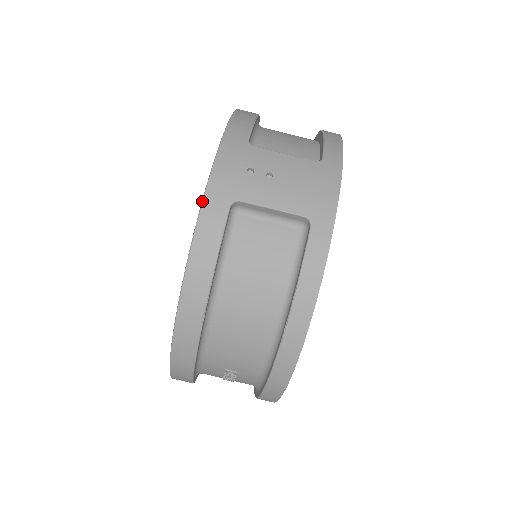
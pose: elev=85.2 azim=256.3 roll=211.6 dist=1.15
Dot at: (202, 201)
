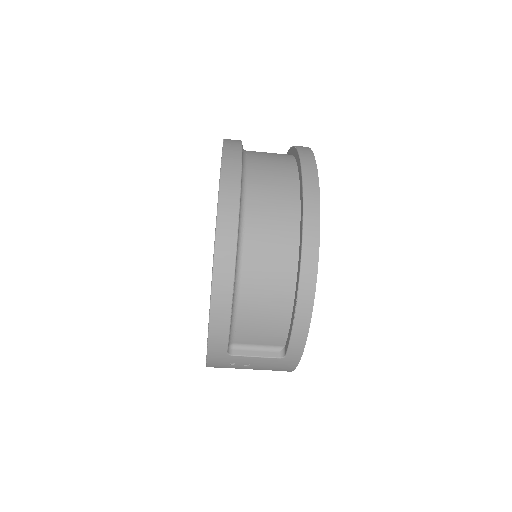
Dot at: occluded
